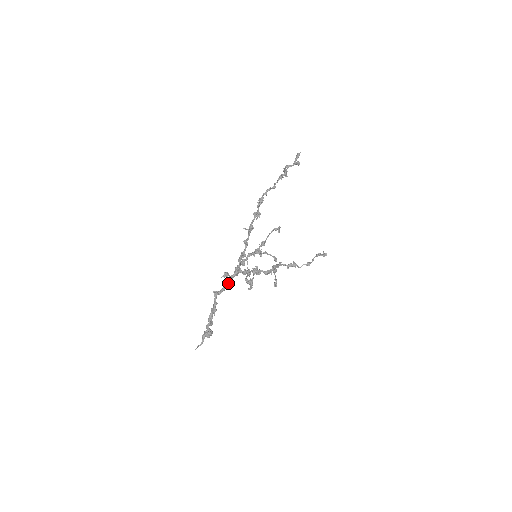
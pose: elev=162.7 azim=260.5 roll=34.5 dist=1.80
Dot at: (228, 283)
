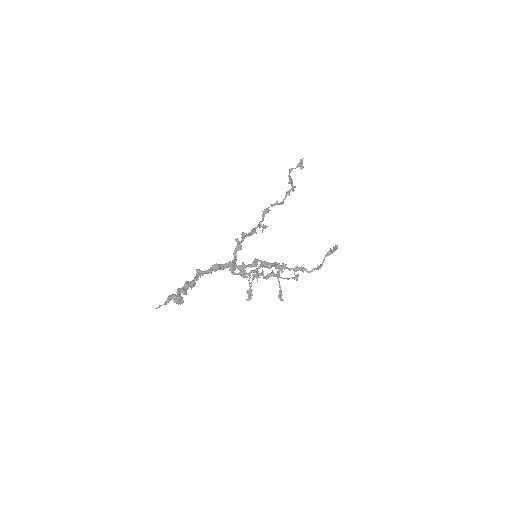
Dot at: (216, 266)
